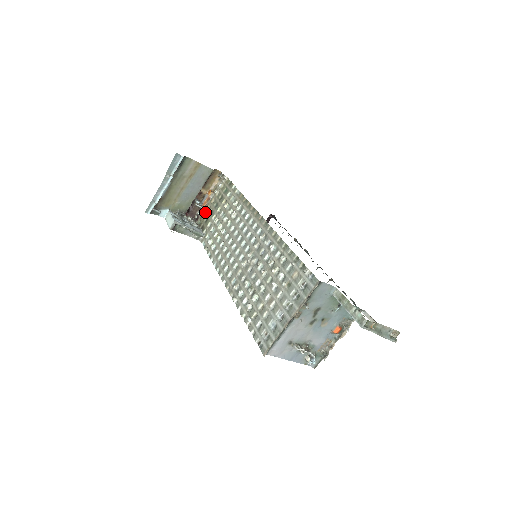
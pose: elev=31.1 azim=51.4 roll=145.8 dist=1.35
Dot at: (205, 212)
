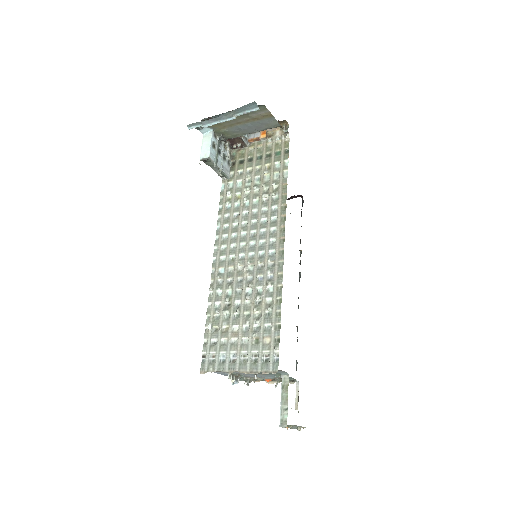
Dot at: (246, 150)
